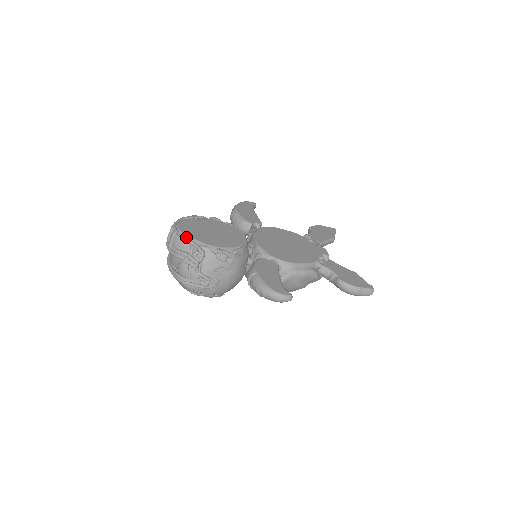
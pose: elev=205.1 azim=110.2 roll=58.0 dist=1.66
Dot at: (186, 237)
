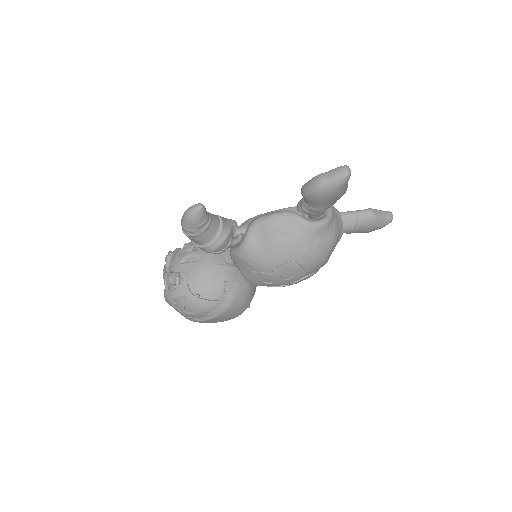
Dot at: occluded
